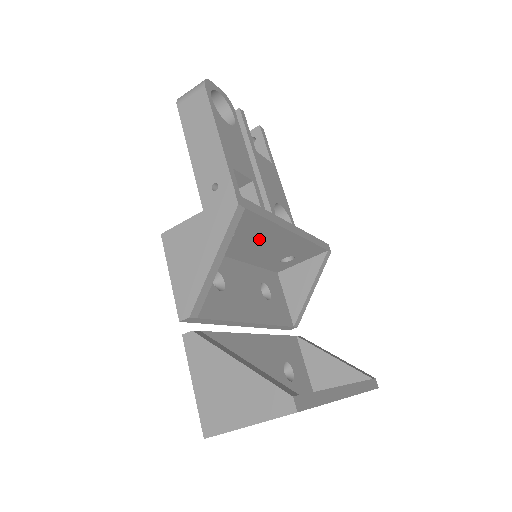
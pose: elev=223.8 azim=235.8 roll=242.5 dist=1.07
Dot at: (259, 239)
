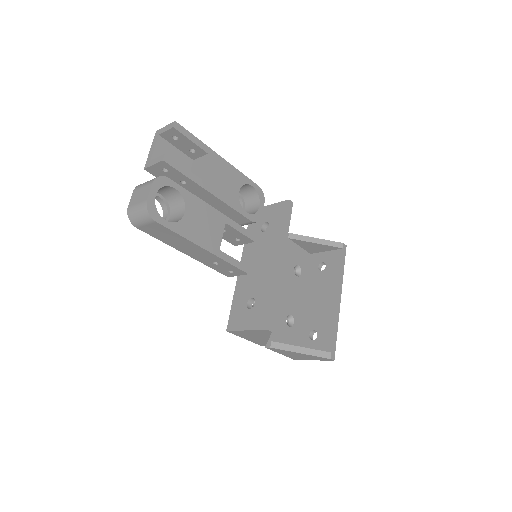
Dot at: occluded
